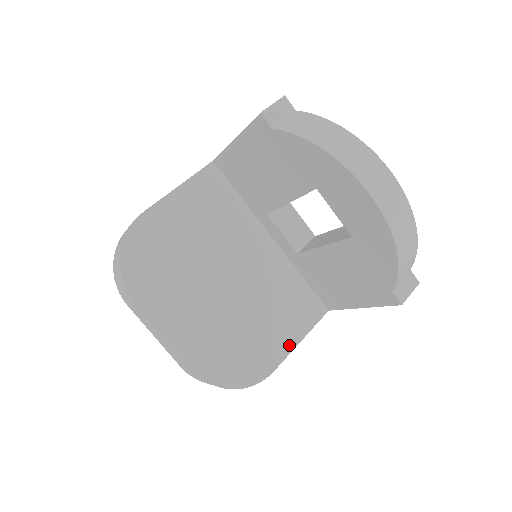
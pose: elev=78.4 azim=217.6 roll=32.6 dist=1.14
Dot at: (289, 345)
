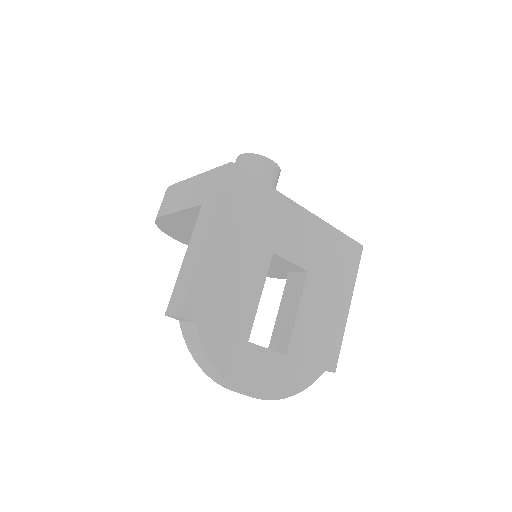
Dot at: occluded
